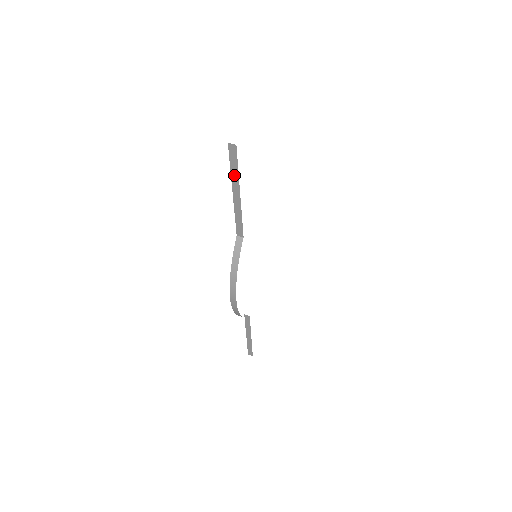
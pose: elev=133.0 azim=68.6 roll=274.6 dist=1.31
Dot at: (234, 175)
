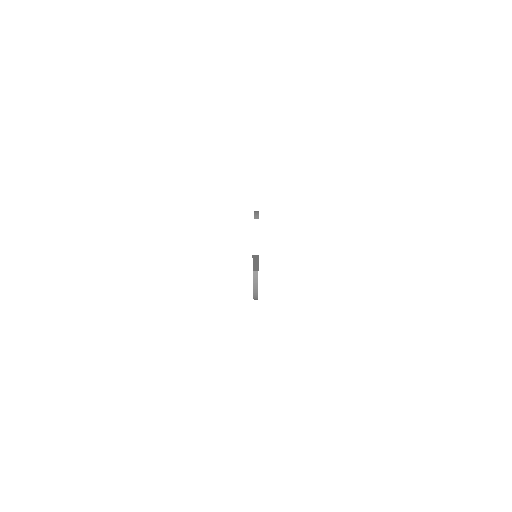
Dot at: (255, 260)
